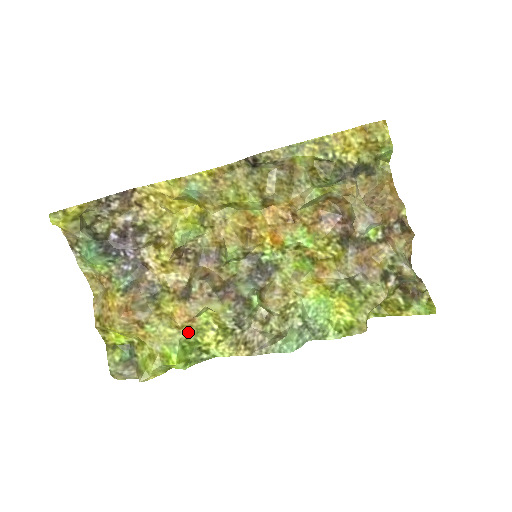
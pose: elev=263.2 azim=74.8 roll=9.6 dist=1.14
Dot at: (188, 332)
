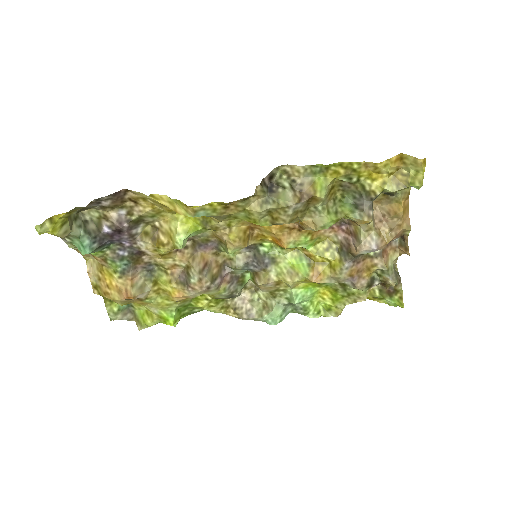
Dot at: (184, 302)
